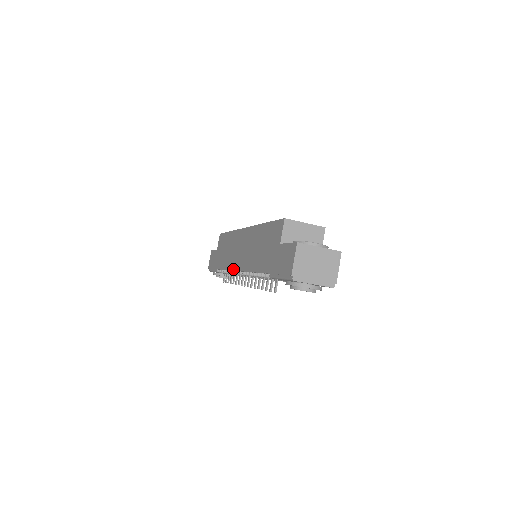
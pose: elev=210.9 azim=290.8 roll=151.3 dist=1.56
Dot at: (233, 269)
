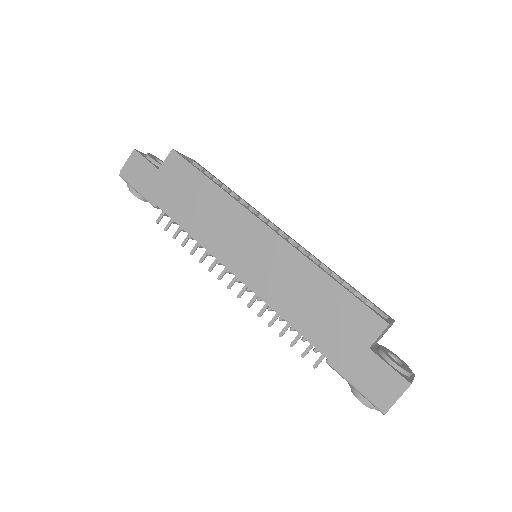
Dot at: (220, 260)
